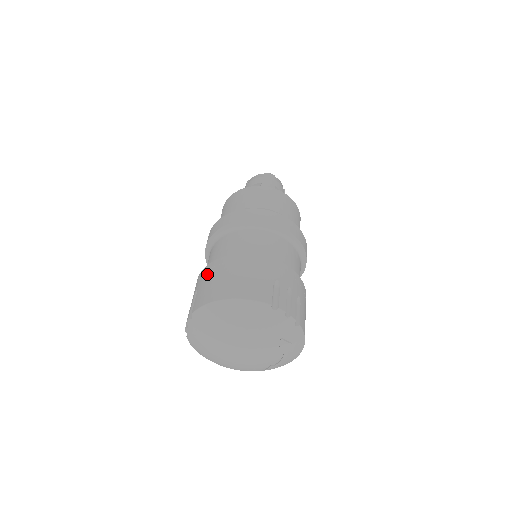
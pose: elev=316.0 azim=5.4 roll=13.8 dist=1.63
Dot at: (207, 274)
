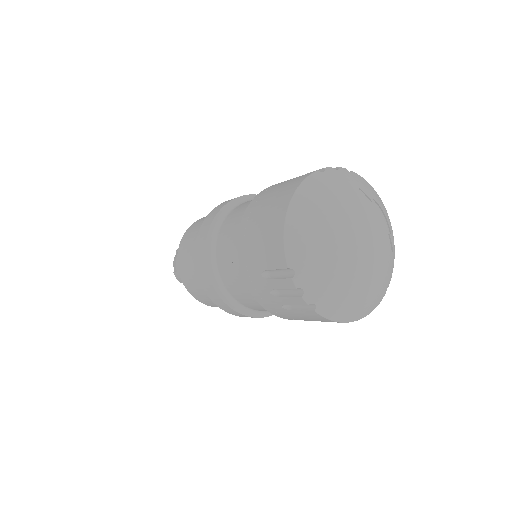
Dot at: (248, 254)
